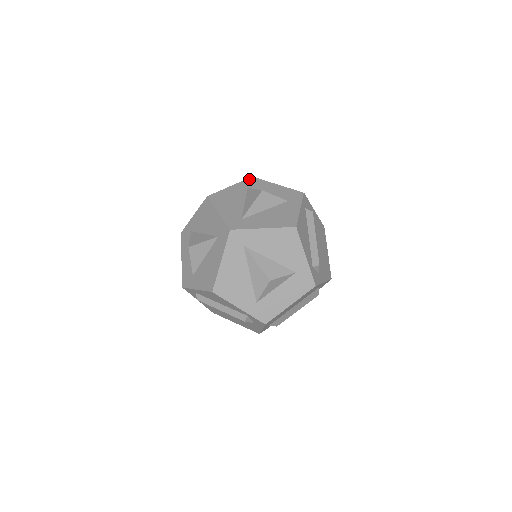
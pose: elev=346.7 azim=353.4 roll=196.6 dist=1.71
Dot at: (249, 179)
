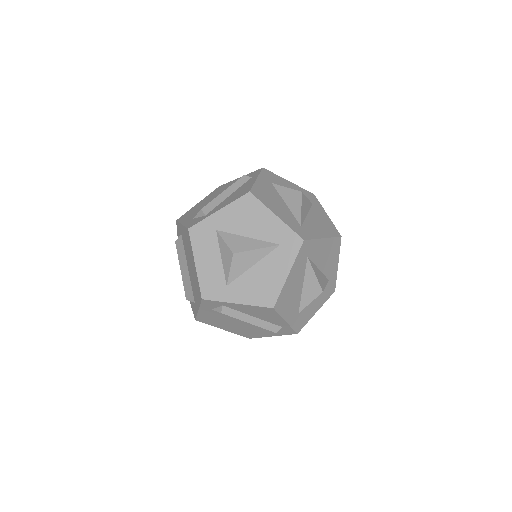
Dot at: (264, 171)
